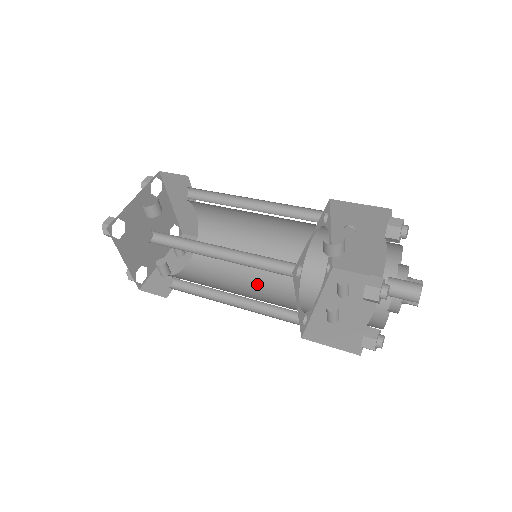
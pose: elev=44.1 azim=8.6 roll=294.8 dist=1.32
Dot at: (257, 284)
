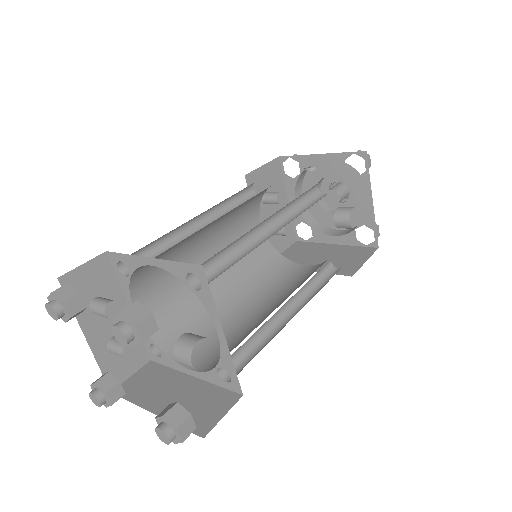
Dot at: occluded
